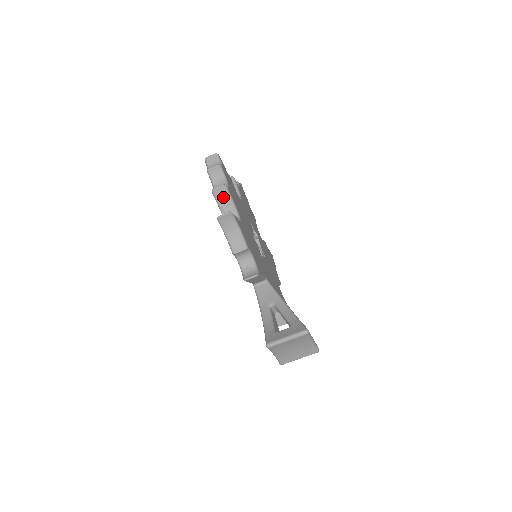
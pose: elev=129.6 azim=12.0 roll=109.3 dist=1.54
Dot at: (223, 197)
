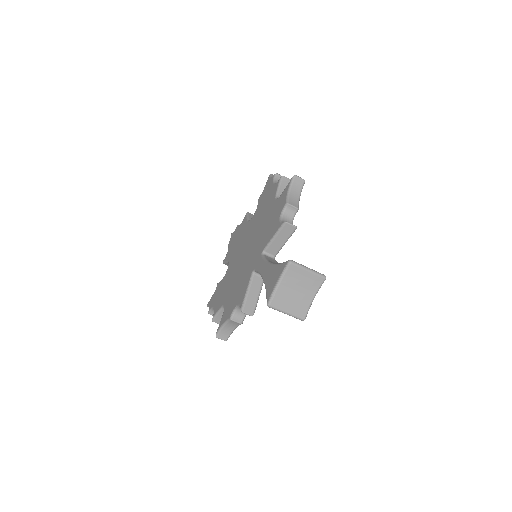
Dot at: (285, 186)
